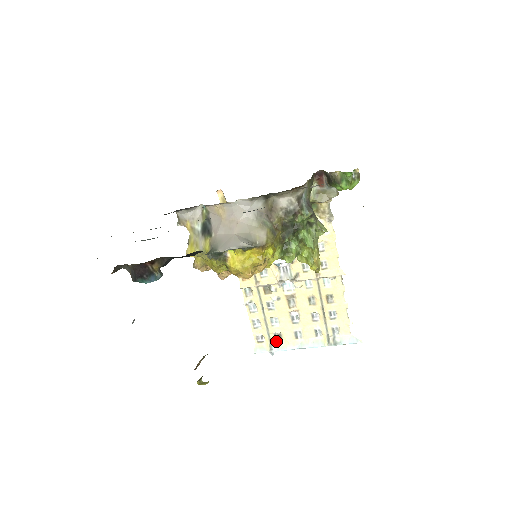
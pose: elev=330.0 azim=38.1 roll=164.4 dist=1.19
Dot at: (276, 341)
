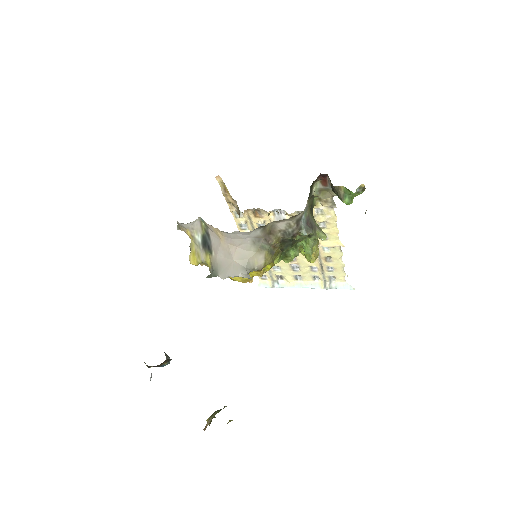
Dot at: (278, 280)
